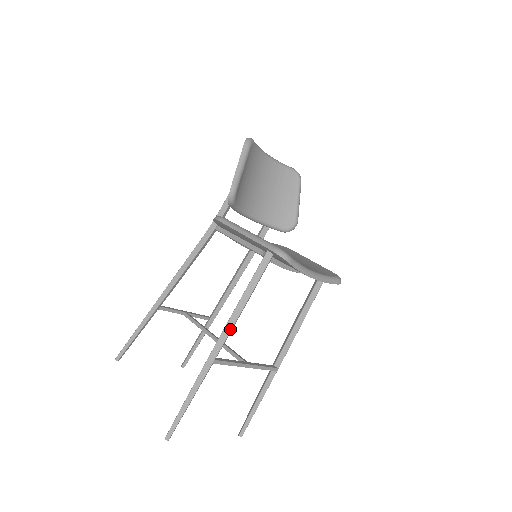
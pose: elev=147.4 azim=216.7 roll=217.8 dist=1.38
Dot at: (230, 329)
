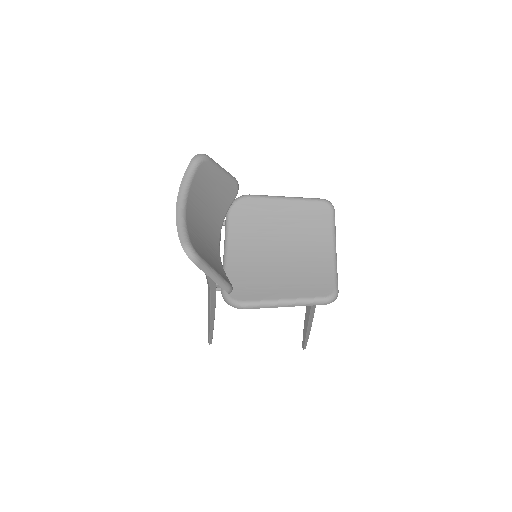
Dot at: (312, 321)
